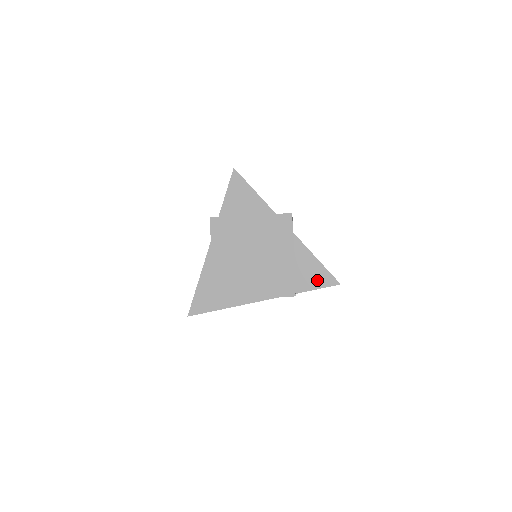
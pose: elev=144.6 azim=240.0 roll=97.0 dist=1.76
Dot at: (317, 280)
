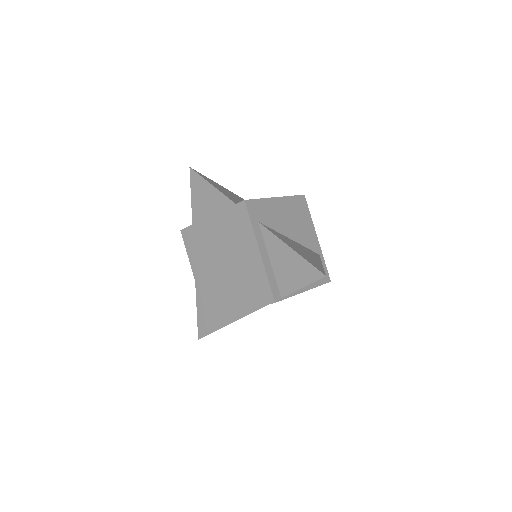
Dot at: (298, 276)
